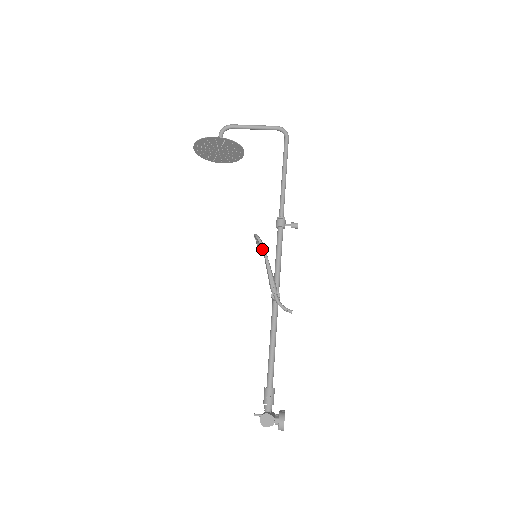
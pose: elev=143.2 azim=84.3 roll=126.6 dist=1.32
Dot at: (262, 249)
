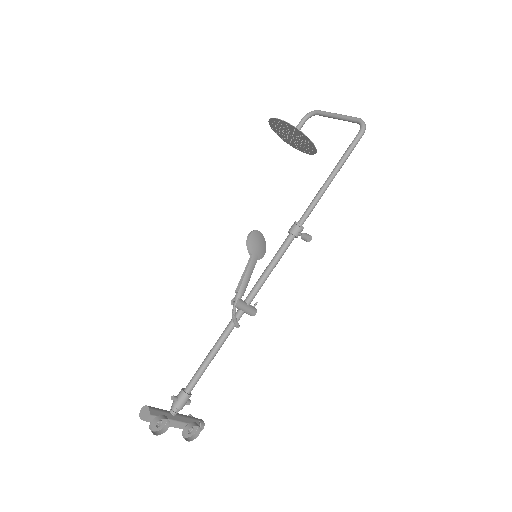
Dot at: (247, 247)
